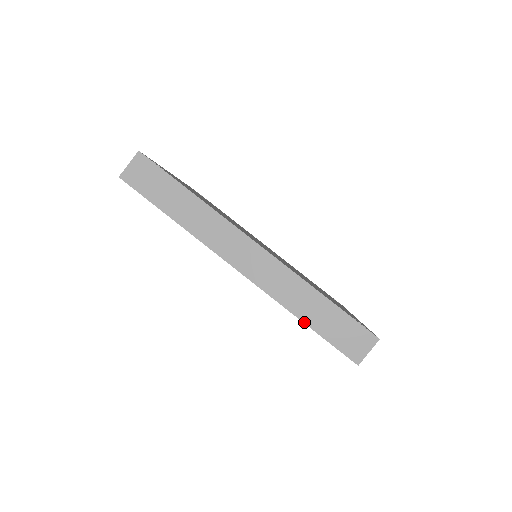
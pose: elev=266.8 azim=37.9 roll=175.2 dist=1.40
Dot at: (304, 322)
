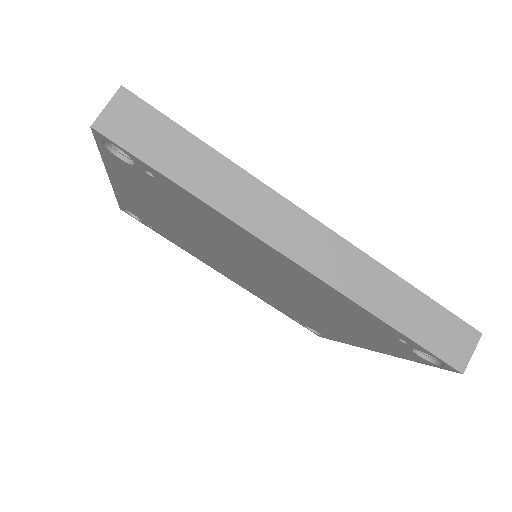
Dot at: (390, 325)
